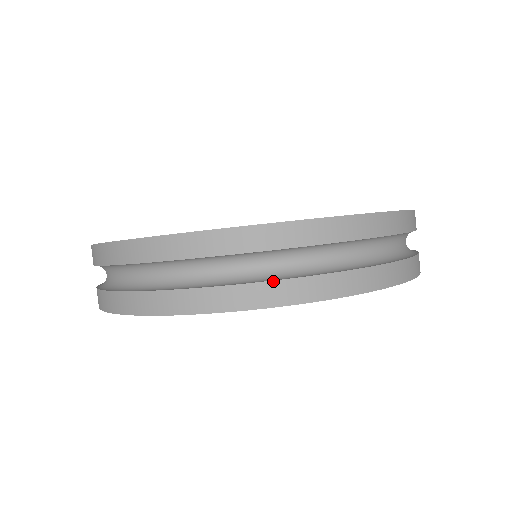
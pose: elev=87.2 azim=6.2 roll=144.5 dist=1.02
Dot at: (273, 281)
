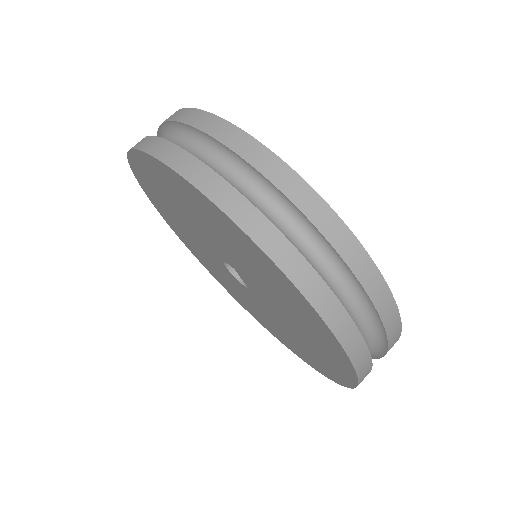
Dot at: (300, 252)
